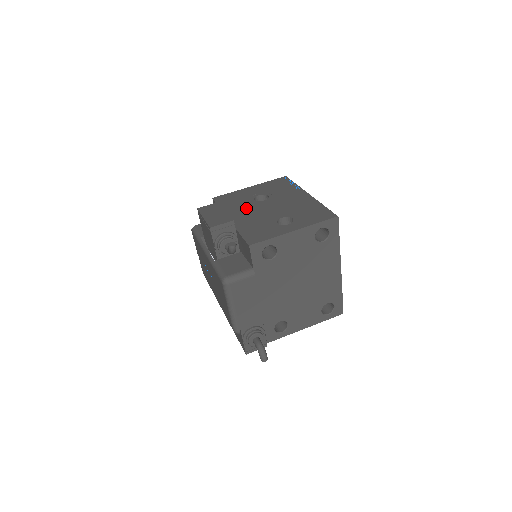
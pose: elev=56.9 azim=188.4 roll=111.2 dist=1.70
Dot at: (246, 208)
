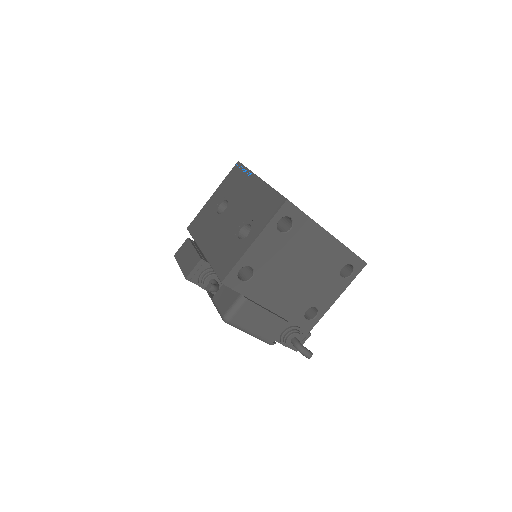
Dot at: (212, 229)
